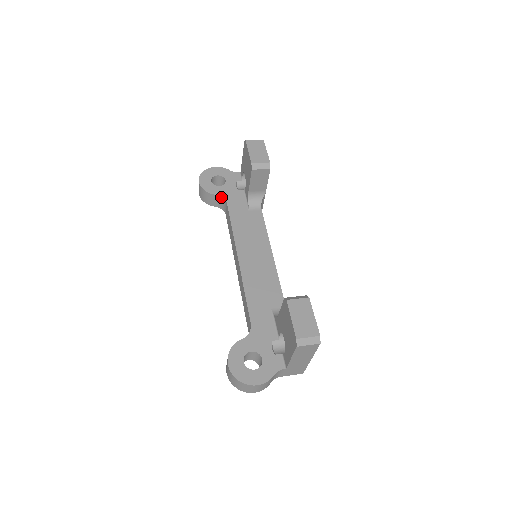
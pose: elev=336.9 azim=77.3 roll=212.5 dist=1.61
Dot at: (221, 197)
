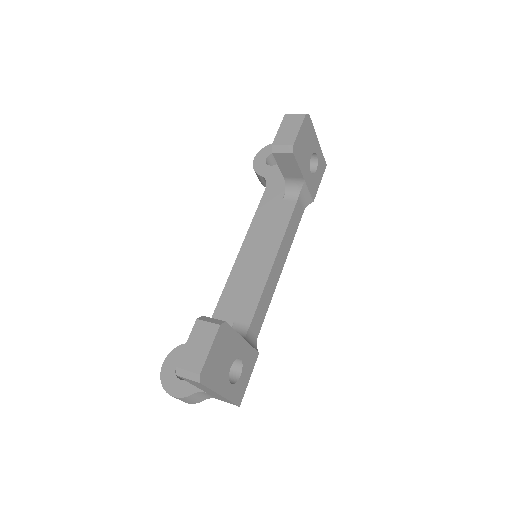
Dot at: (265, 179)
